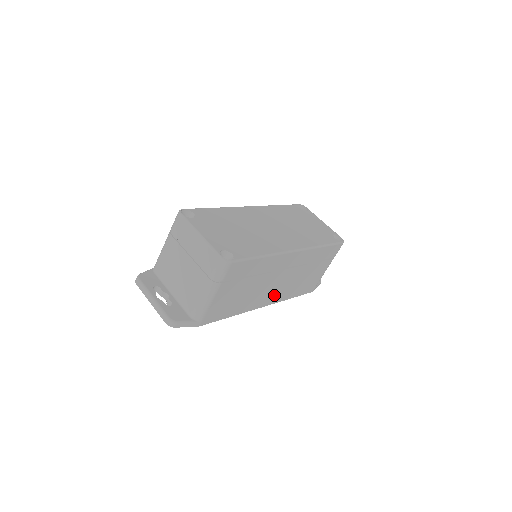
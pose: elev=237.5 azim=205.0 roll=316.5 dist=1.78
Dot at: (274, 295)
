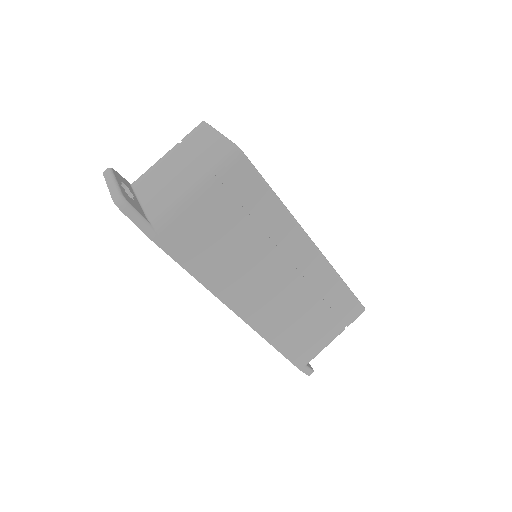
Dot at: (258, 308)
